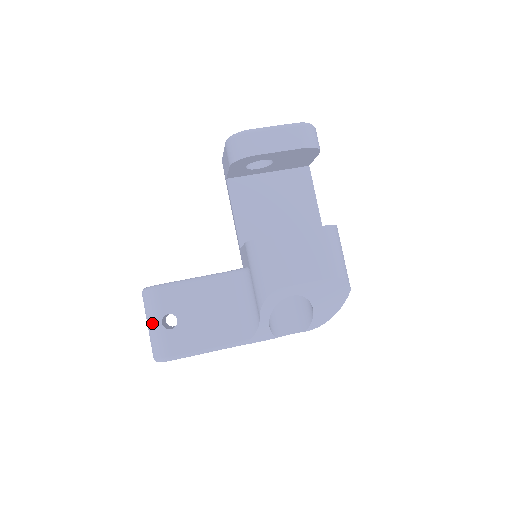
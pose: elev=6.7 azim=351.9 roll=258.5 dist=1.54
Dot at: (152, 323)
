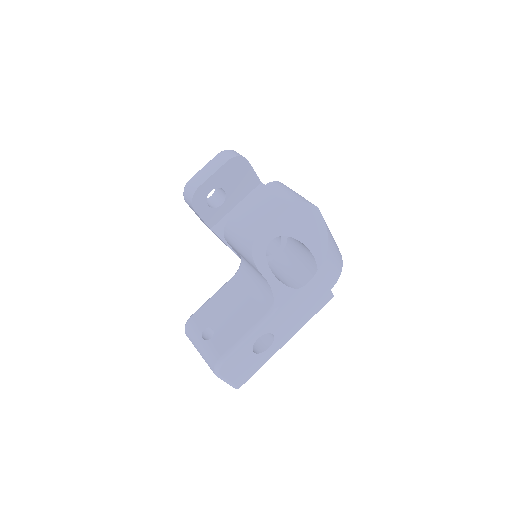
Dot at: (198, 346)
